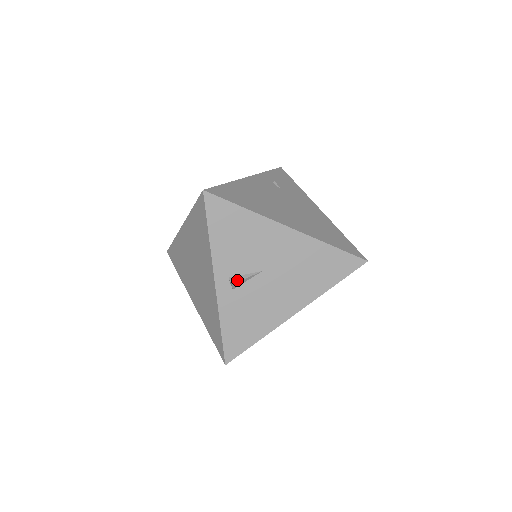
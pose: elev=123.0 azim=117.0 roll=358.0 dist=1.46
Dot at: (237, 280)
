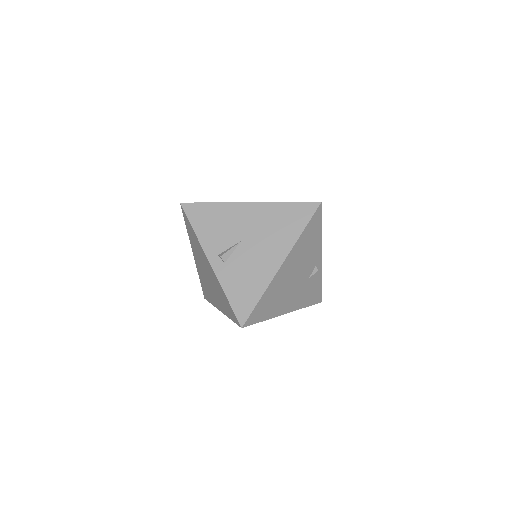
Dot at: (224, 253)
